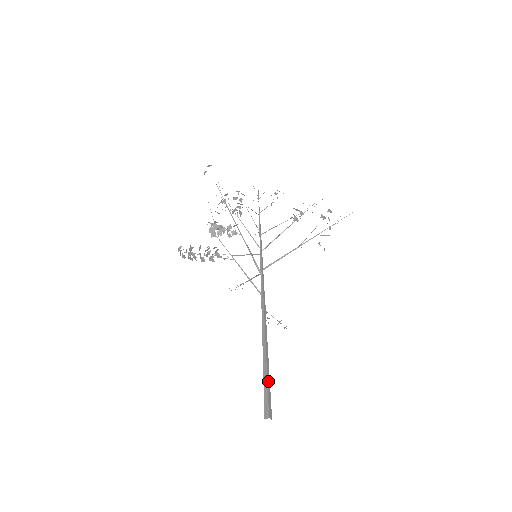
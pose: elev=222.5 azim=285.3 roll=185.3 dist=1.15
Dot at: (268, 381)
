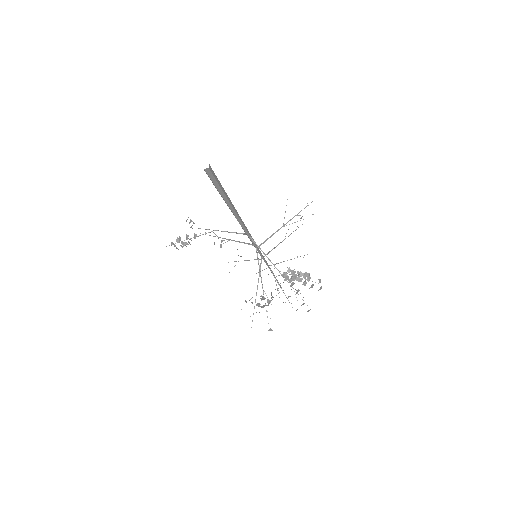
Dot at: (219, 185)
